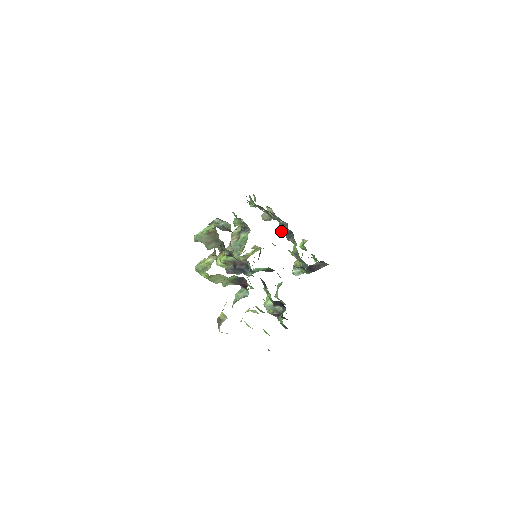
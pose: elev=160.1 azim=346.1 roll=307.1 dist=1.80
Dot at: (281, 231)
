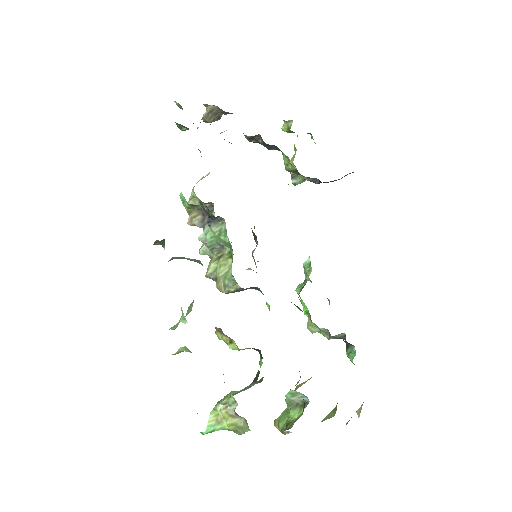
Dot at: occluded
